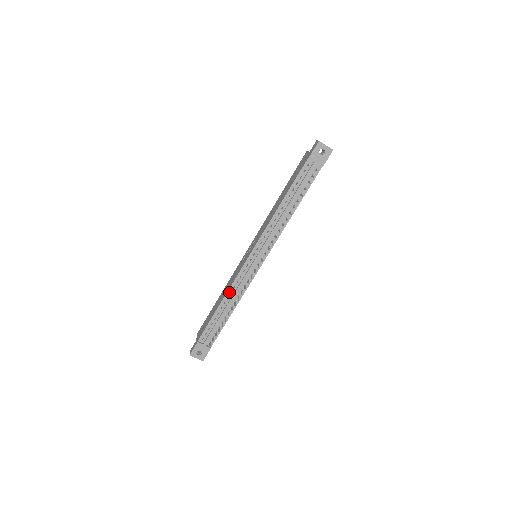
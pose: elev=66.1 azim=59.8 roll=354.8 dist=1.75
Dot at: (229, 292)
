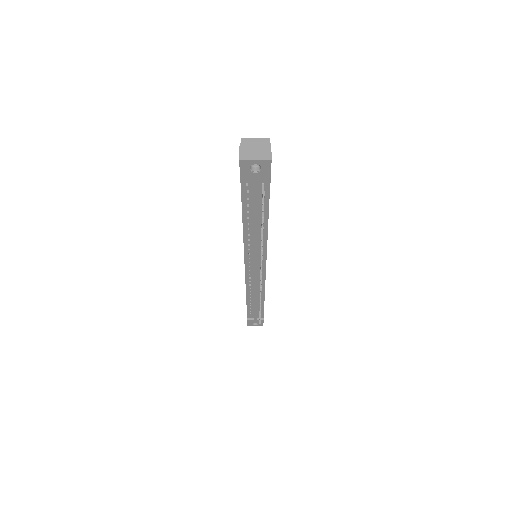
Dot at: (248, 291)
